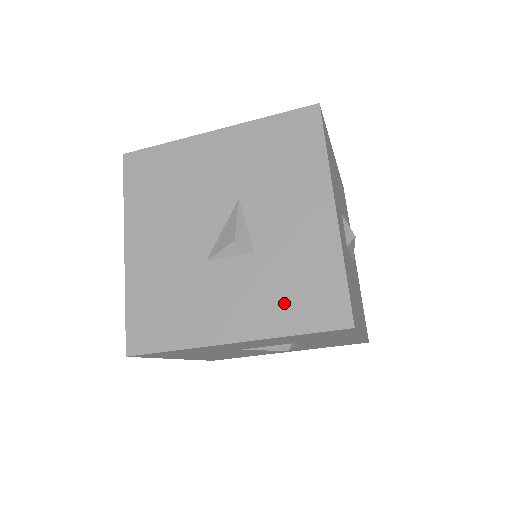
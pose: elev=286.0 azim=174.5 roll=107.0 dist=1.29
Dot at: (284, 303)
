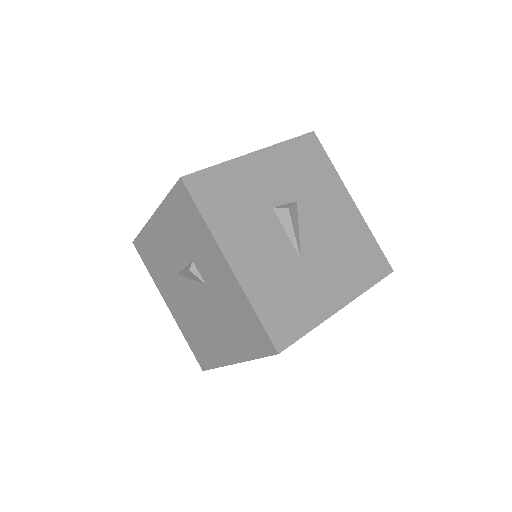
Dot at: occluded
